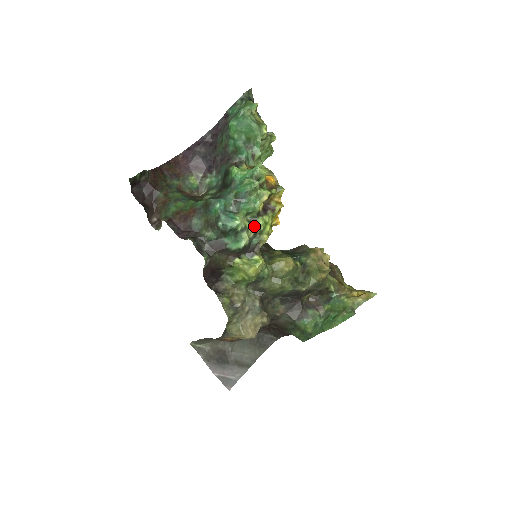
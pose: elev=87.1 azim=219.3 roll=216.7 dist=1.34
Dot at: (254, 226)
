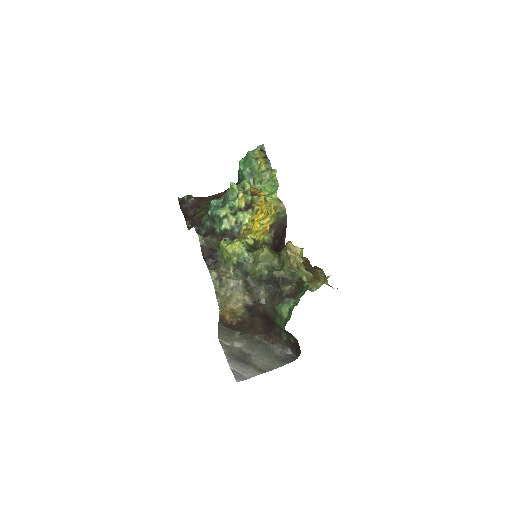
Dot at: (235, 217)
